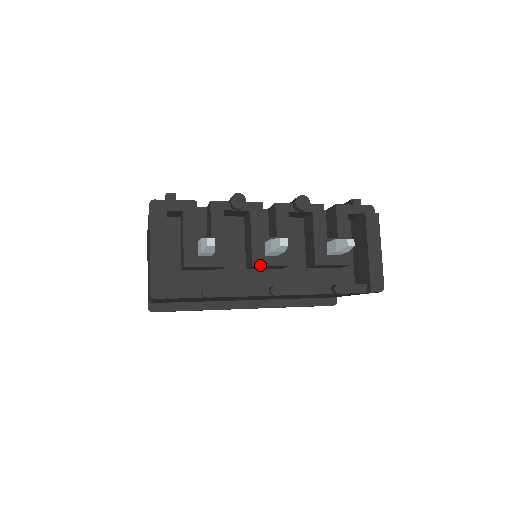
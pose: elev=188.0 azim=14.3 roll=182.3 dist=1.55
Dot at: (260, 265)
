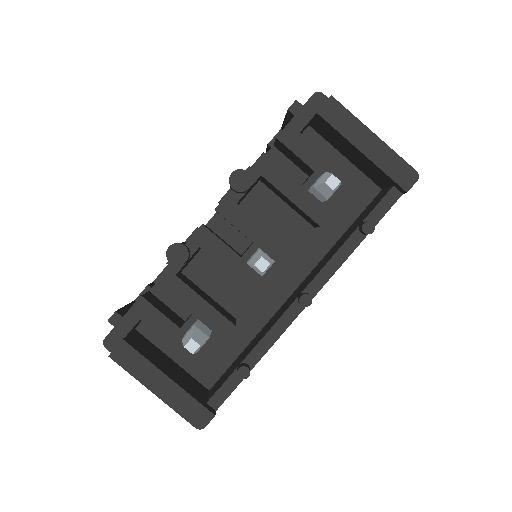
Dot at: (266, 288)
